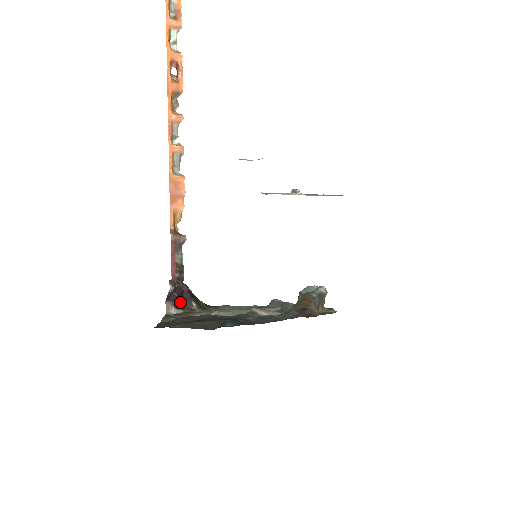
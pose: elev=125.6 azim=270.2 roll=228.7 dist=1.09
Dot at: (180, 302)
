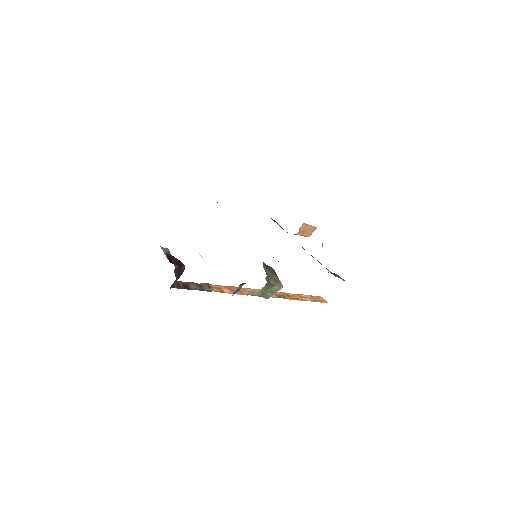
Dot at: (171, 260)
